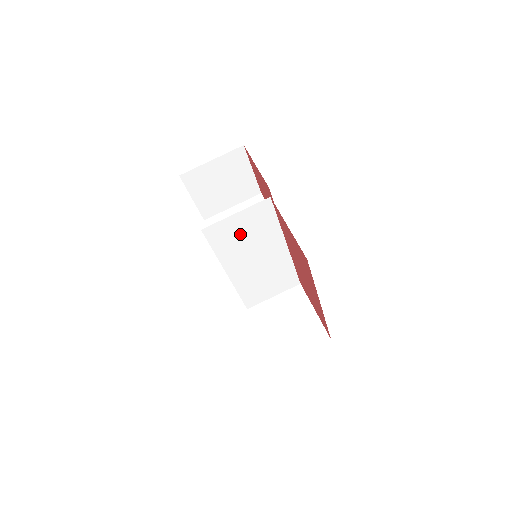
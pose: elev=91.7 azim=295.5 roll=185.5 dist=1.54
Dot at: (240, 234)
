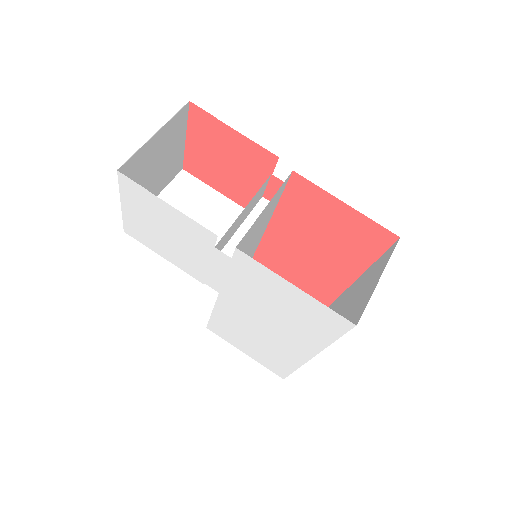
Dot at: (252, 234)
